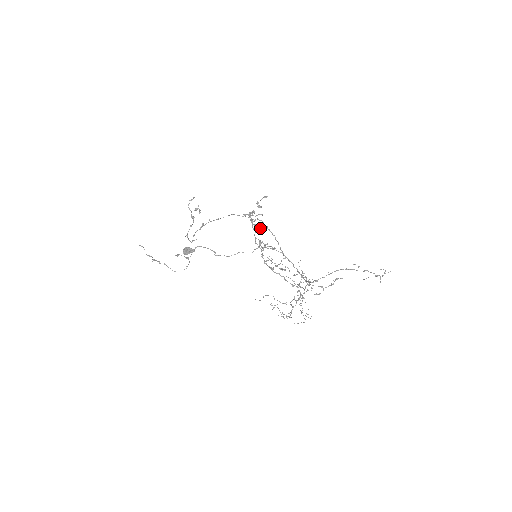
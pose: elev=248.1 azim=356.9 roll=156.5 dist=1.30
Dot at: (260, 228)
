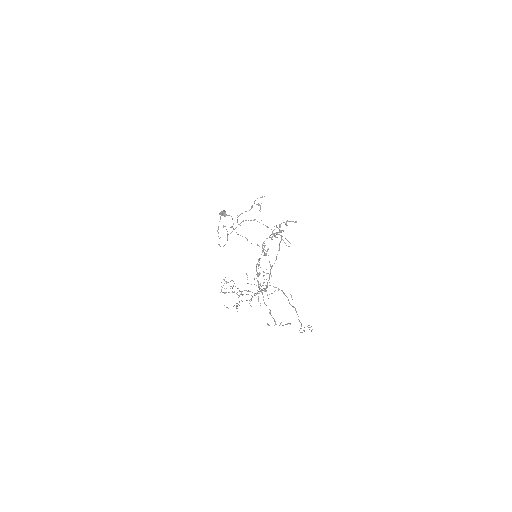
Dot at: occluded
